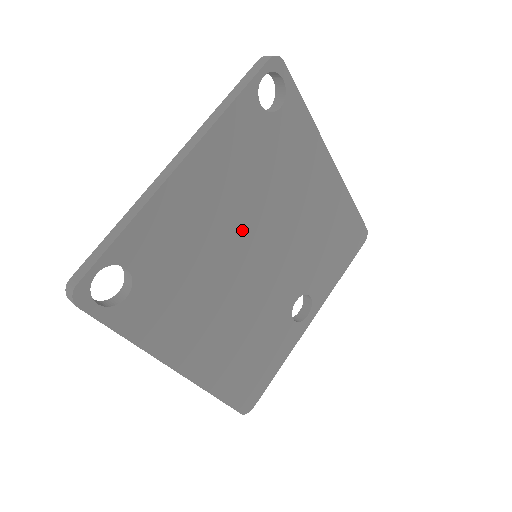
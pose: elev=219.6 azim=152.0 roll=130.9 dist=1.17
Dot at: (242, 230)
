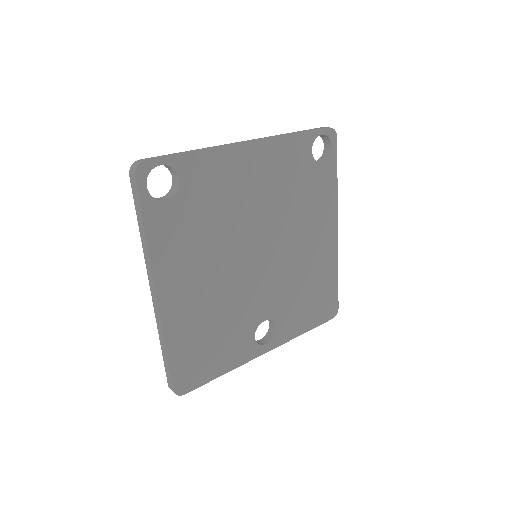
Dot at: (259, 224)
